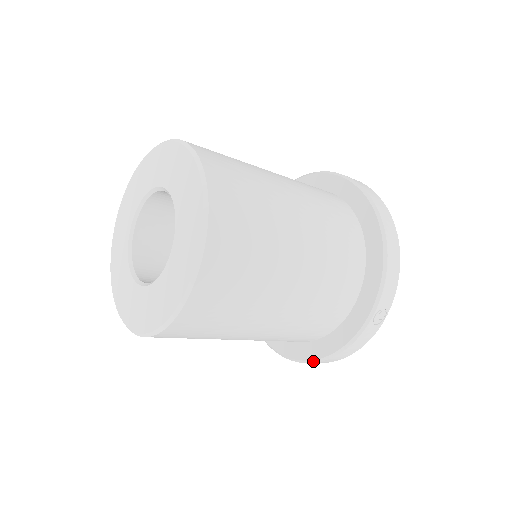
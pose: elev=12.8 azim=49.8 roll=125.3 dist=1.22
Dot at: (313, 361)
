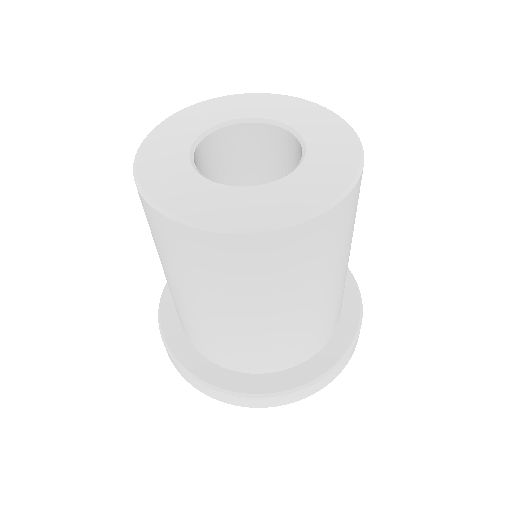
Dot at: (302, 387)
